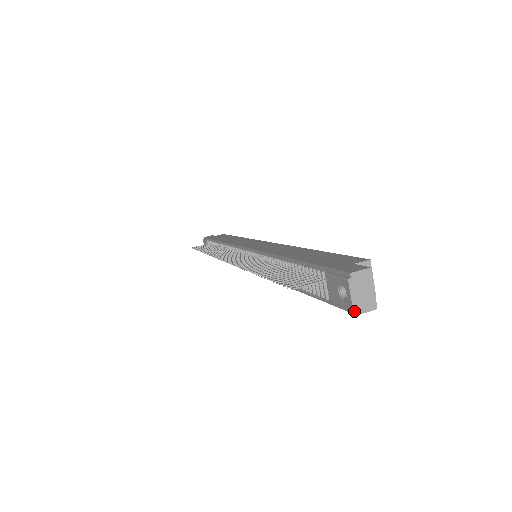
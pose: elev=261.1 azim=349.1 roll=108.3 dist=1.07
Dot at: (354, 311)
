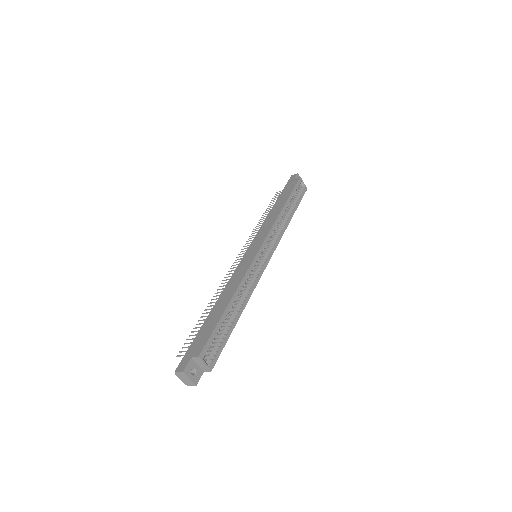
Dot at: (187, 383)
